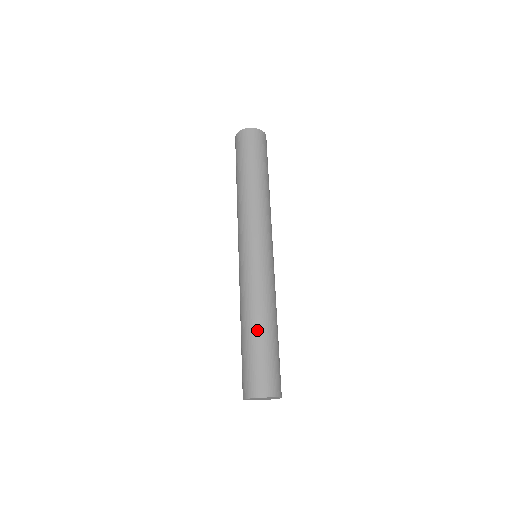
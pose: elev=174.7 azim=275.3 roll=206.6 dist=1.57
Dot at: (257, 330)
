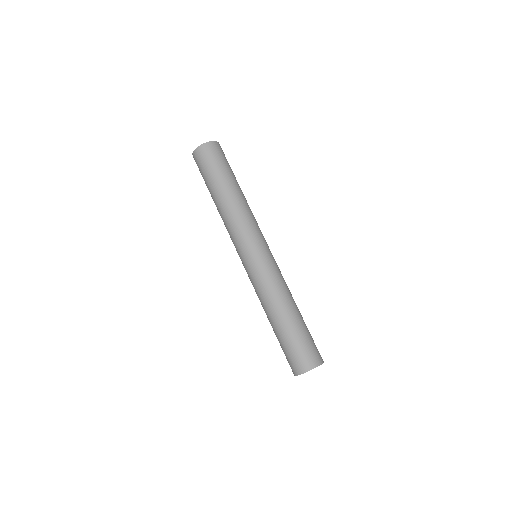
Dot at: (290, 317)
